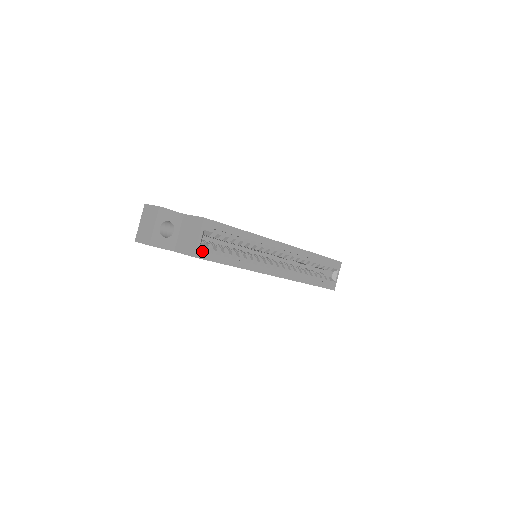
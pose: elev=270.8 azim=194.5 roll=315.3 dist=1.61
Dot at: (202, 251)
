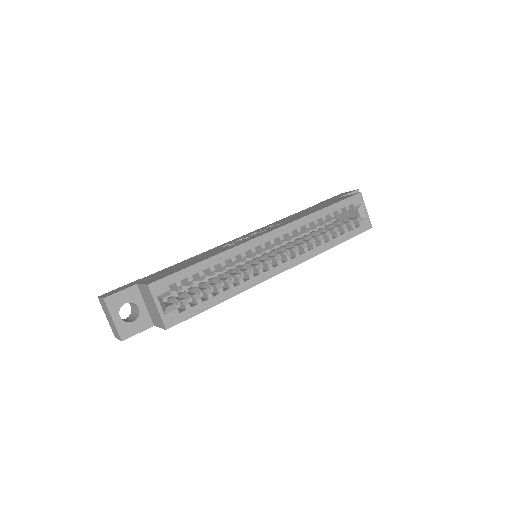
Dot at: (171, 317)
